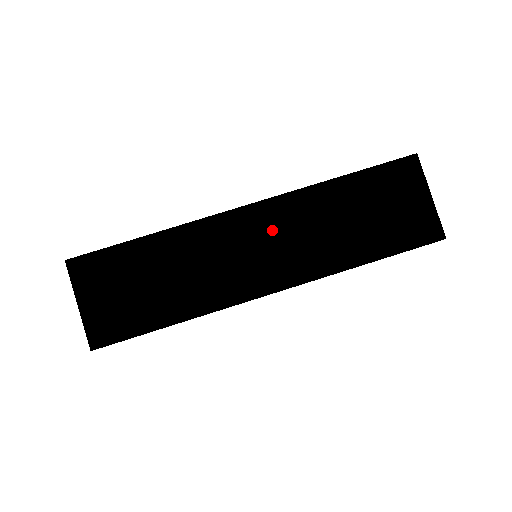
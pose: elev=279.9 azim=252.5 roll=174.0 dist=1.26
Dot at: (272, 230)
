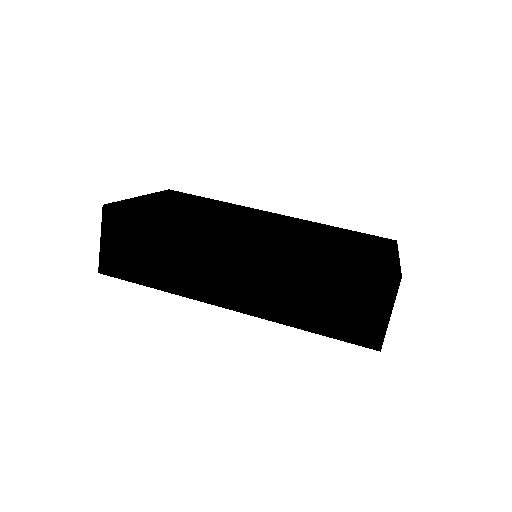
Dot at: (252, 267)
